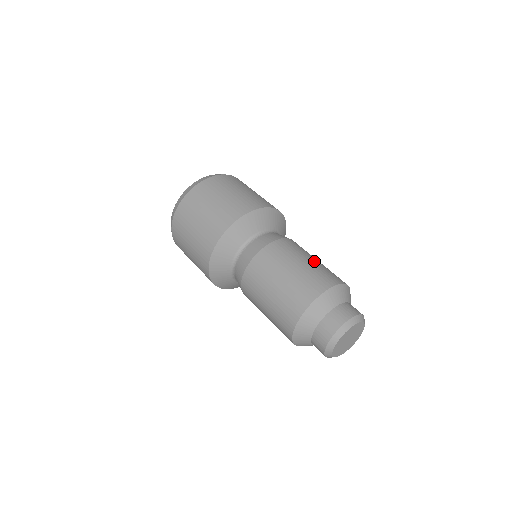
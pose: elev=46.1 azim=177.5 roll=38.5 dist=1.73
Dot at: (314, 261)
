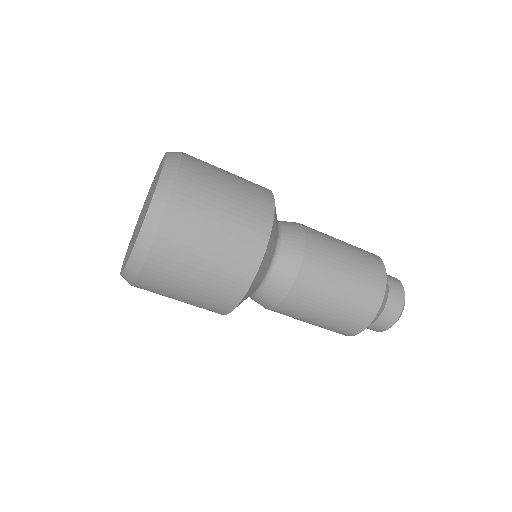
Dot at: (345, 243)
